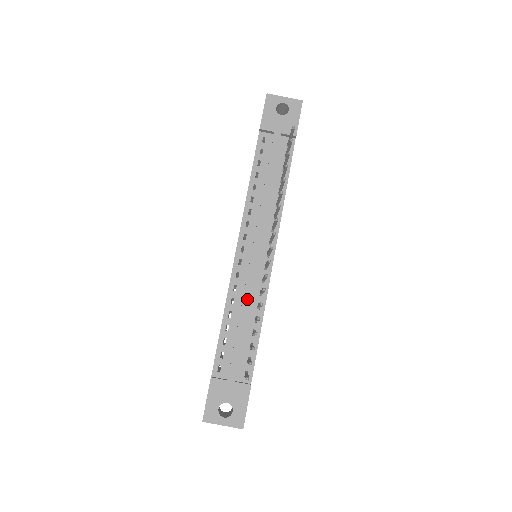
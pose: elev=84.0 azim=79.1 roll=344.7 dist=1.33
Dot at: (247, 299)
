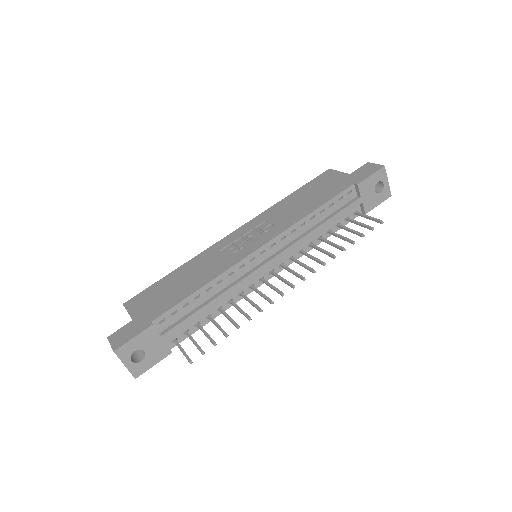
Dot at: (231, 291)
